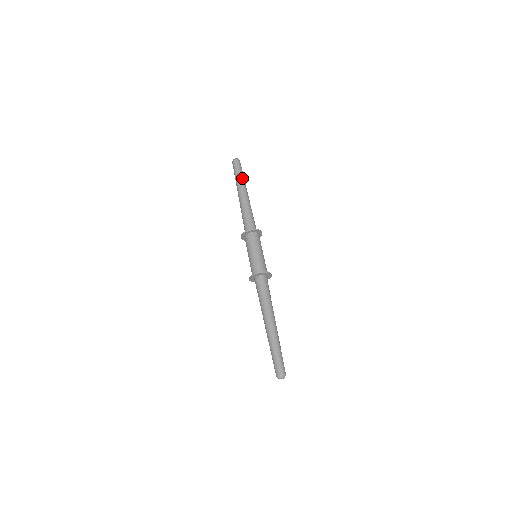
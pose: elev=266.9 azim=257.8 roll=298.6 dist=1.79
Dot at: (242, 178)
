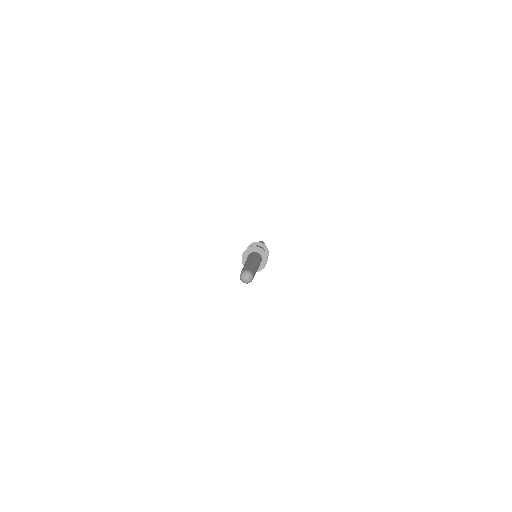
Dot at: occluded
